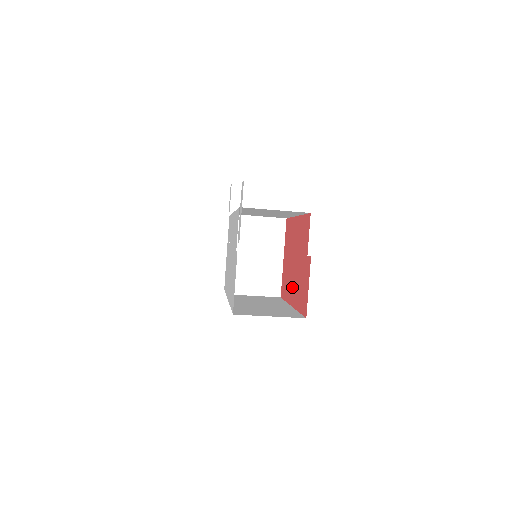
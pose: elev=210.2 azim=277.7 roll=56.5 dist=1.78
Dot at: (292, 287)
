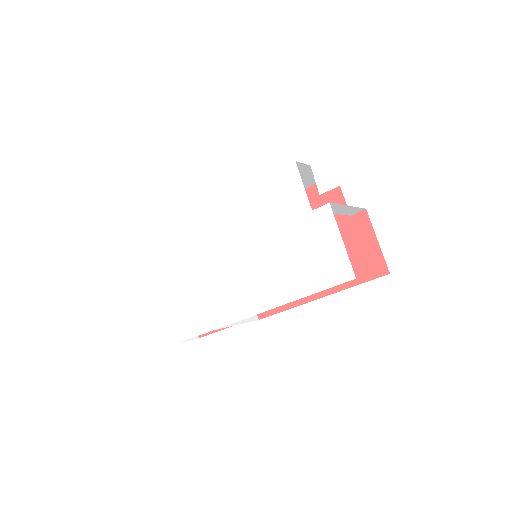
Dot at: occluded
